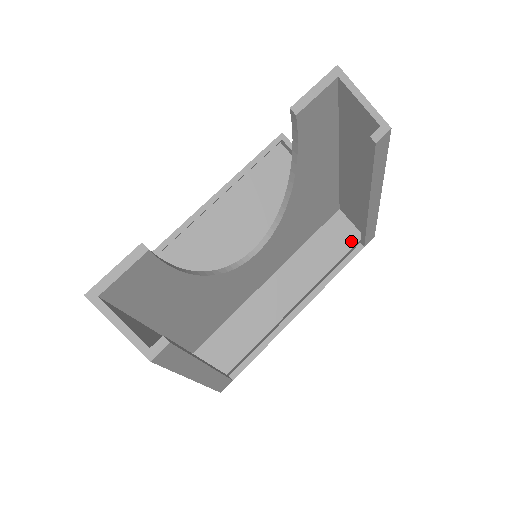
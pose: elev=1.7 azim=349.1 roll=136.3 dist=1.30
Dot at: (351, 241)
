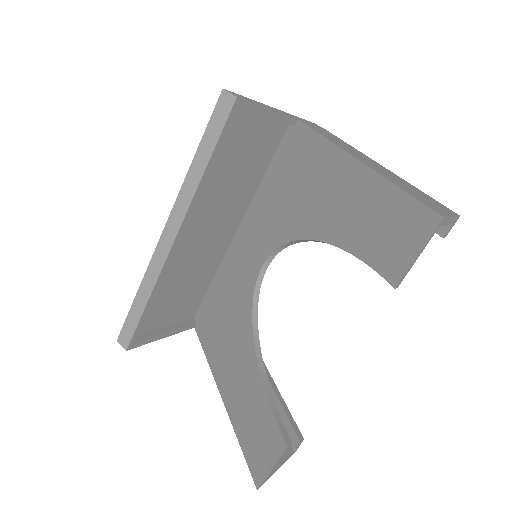
Dot at: occluded
